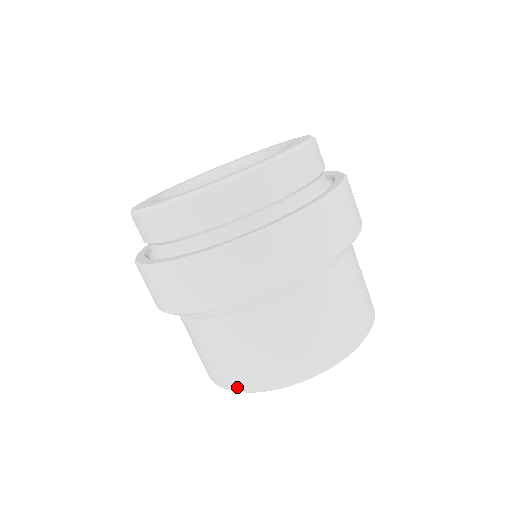
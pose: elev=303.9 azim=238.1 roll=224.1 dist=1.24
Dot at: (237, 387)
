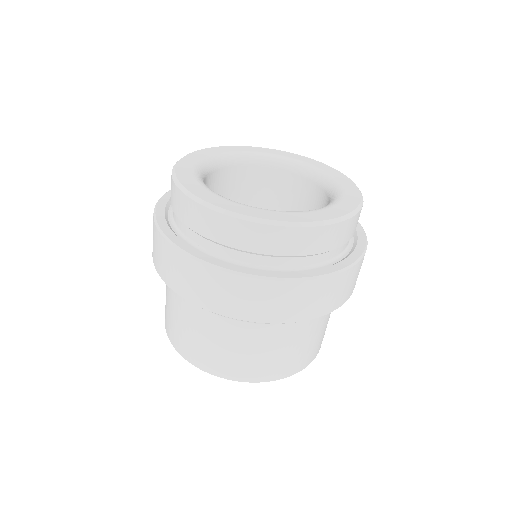
Dot at: (216, 372)
